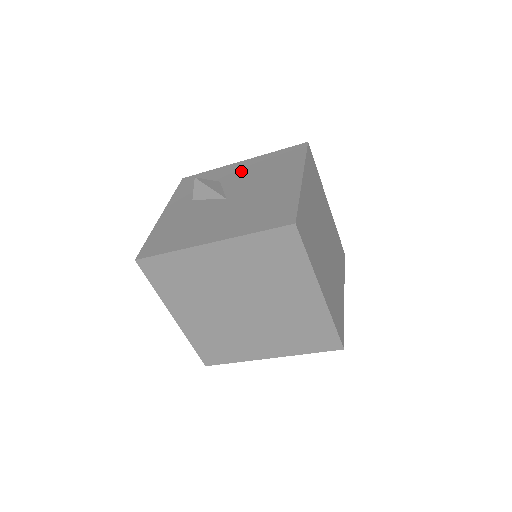
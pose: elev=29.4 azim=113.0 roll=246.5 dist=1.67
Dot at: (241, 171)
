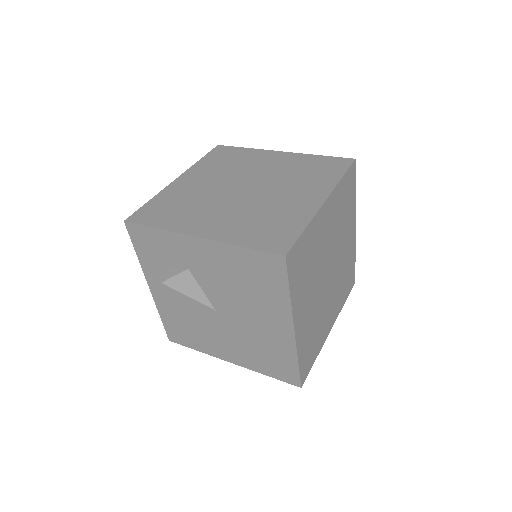
Dot at: (208, 265)
